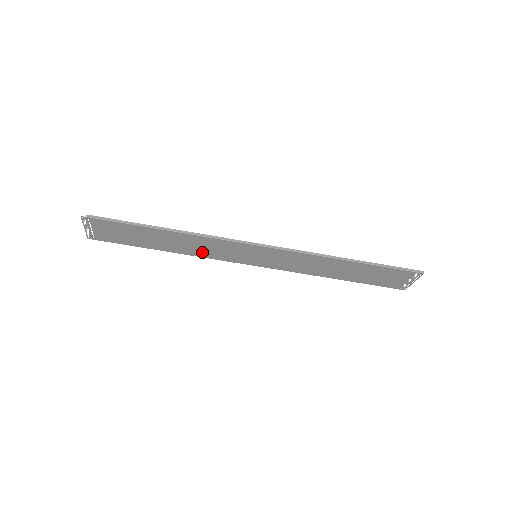
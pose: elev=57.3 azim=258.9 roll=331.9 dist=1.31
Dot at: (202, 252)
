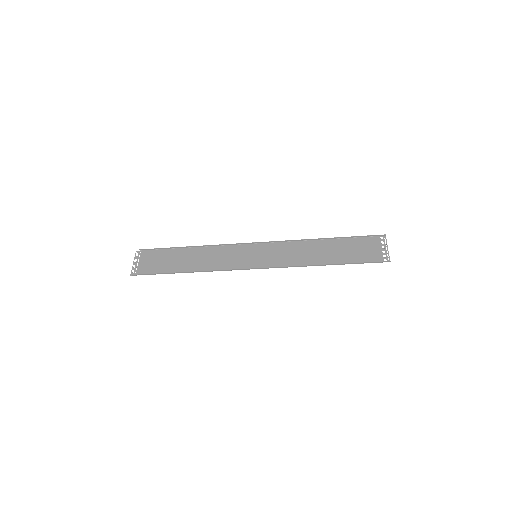
Dot at: (216, 252)
